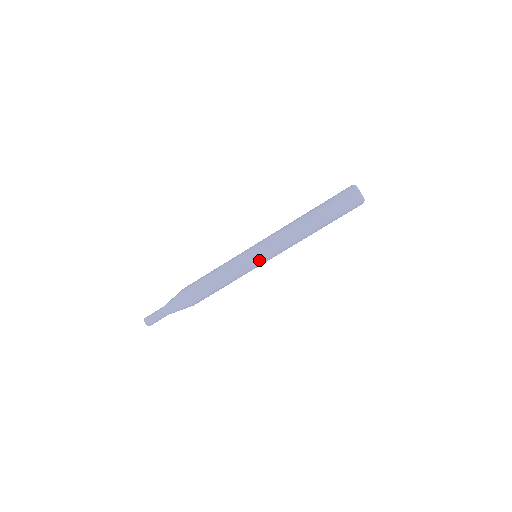
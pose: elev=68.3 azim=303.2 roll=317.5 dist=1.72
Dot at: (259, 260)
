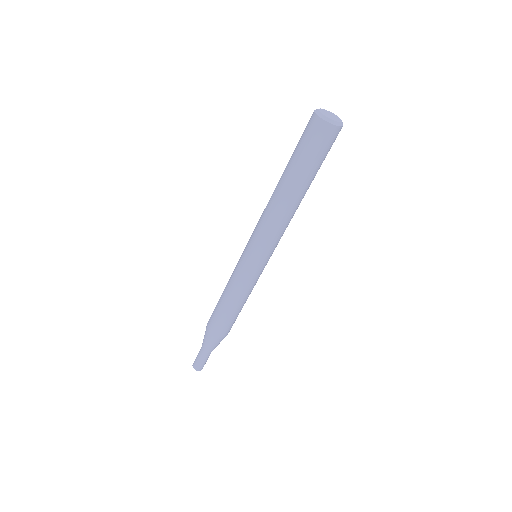
Dot at: (268, 260)
